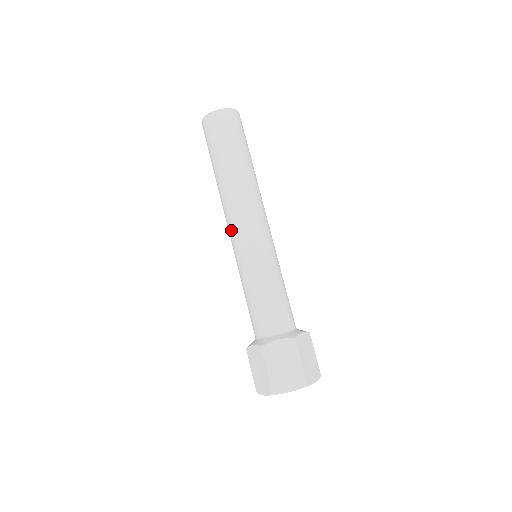
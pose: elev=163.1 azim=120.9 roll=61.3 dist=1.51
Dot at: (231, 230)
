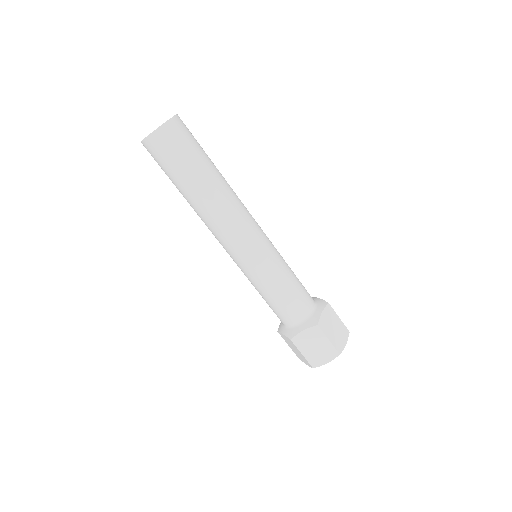
Dot at: (238, 241)
